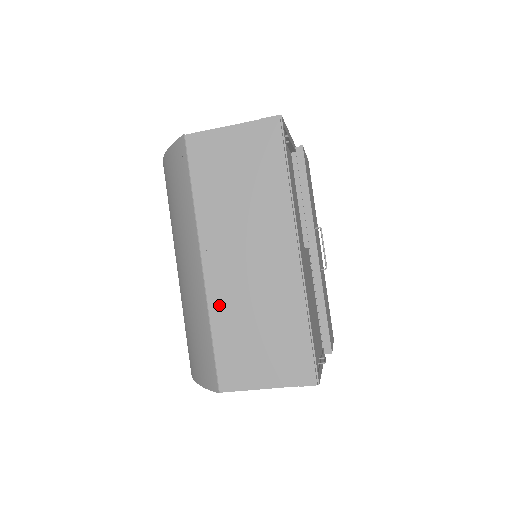
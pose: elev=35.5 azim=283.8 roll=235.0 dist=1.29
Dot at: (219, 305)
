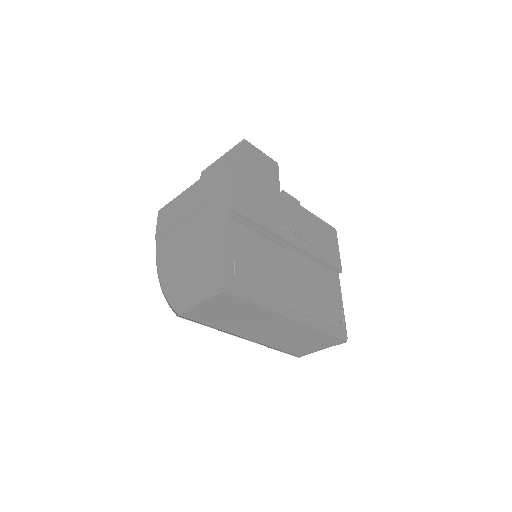
Dot at: (271, 343)
